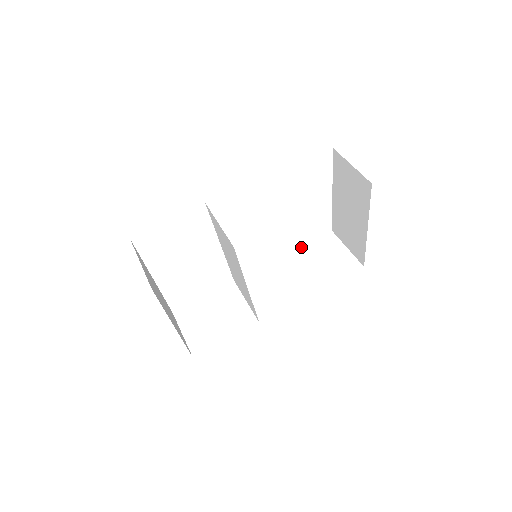
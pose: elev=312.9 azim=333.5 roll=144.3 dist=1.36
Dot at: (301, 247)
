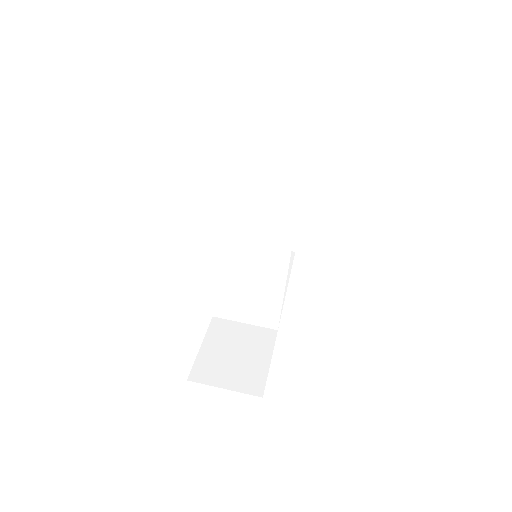
Dot at: occluded
